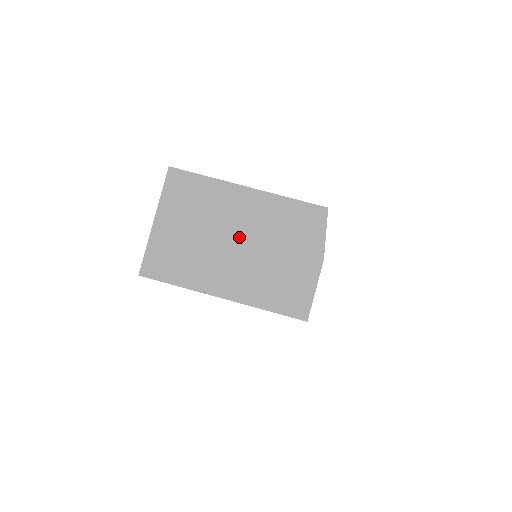
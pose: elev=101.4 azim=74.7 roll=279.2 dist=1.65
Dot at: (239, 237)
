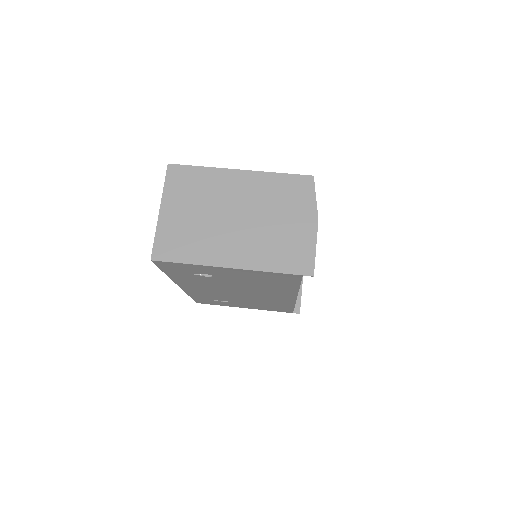
Dot at: (239, 212)
